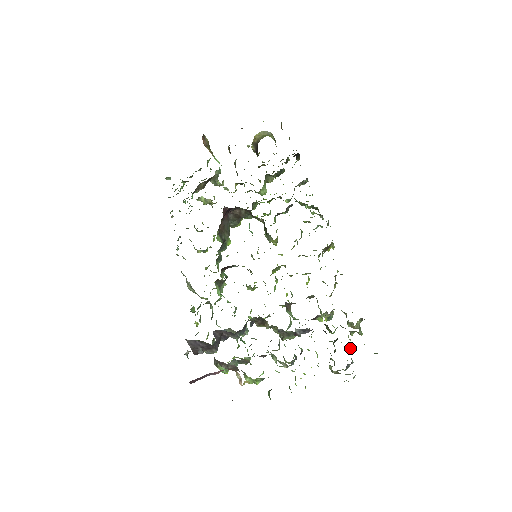
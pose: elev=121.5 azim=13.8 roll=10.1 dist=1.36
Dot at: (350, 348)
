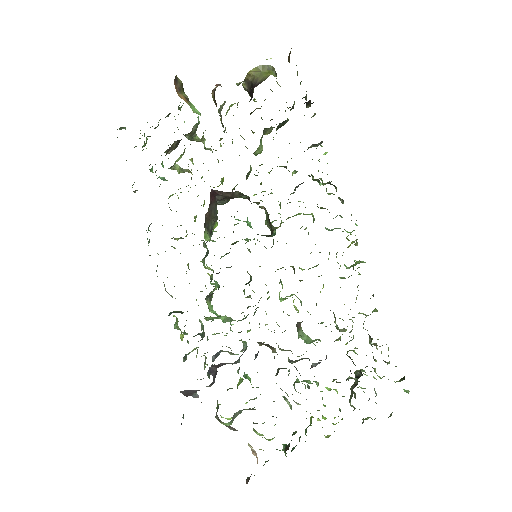
Dot at: (373, 376)
